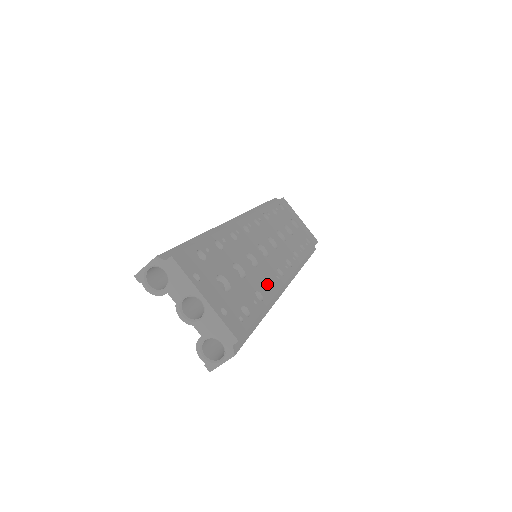
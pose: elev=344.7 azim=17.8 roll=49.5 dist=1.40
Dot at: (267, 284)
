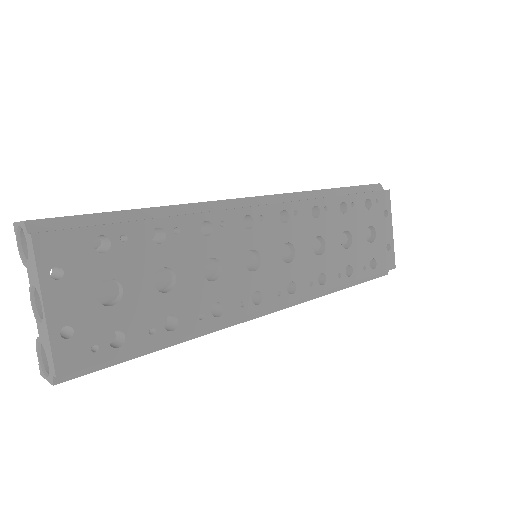
Dot at: (208, 310)
